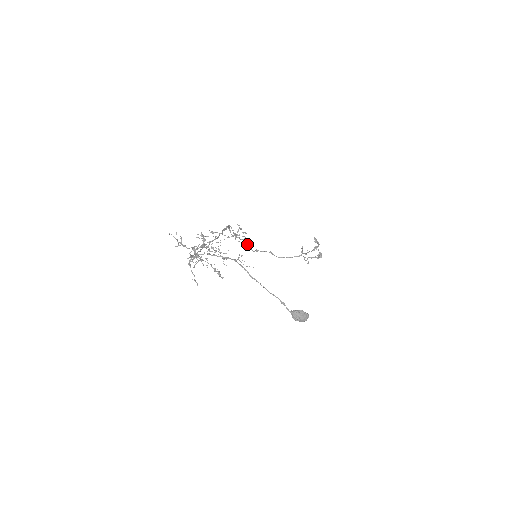
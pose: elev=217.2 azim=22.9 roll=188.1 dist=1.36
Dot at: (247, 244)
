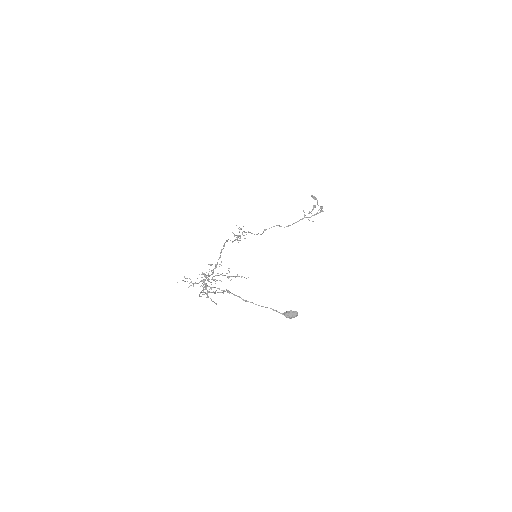
Dot at: occluded
